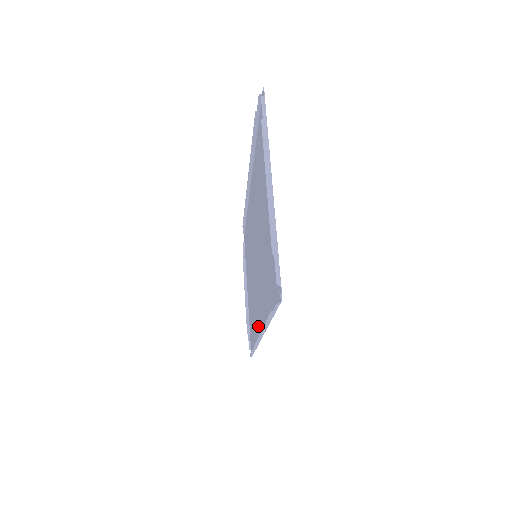
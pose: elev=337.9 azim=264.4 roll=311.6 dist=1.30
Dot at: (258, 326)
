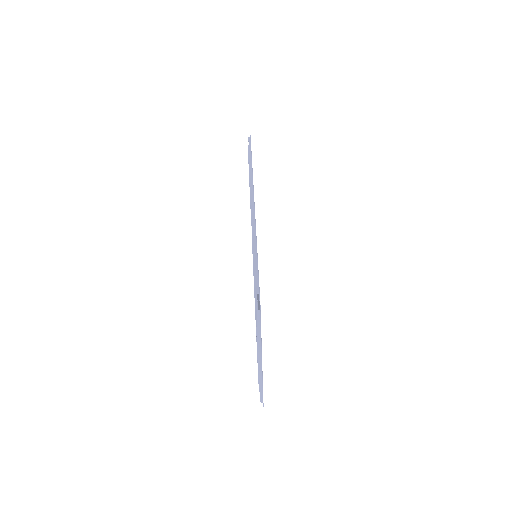
Dot at: occluded
